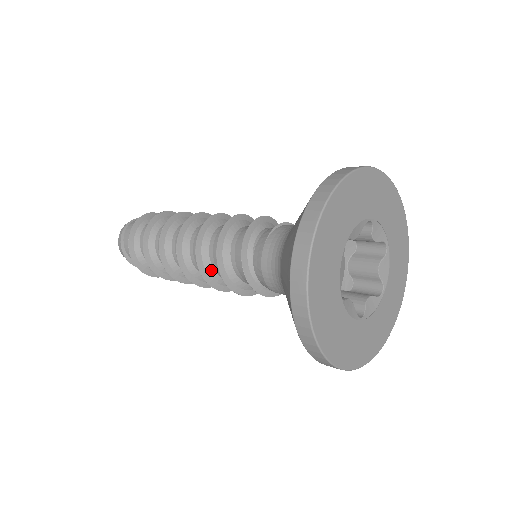
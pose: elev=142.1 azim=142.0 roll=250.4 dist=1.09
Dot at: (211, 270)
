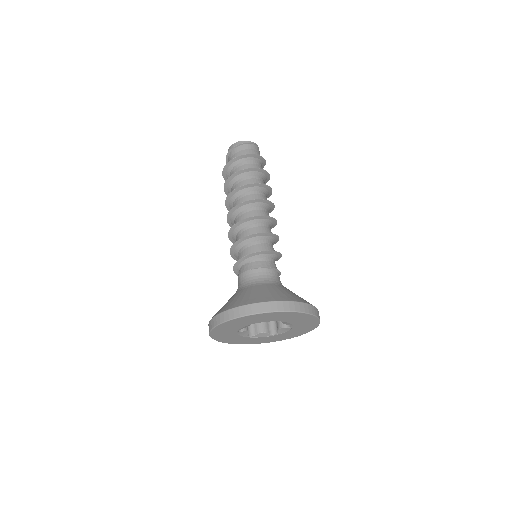
Dot at: (235, 238)
